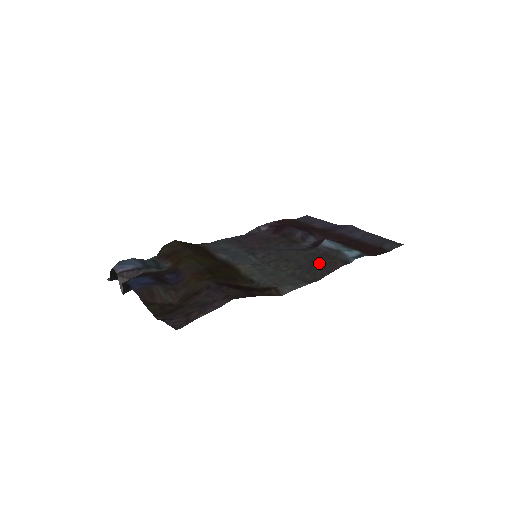
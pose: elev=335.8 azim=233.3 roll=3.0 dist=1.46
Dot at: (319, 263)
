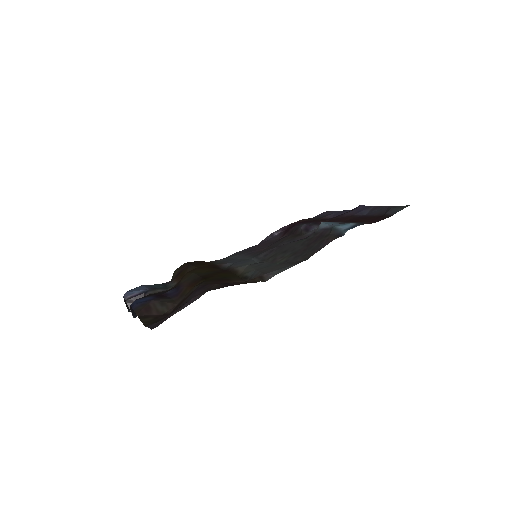
Dot at: (313, 245)
